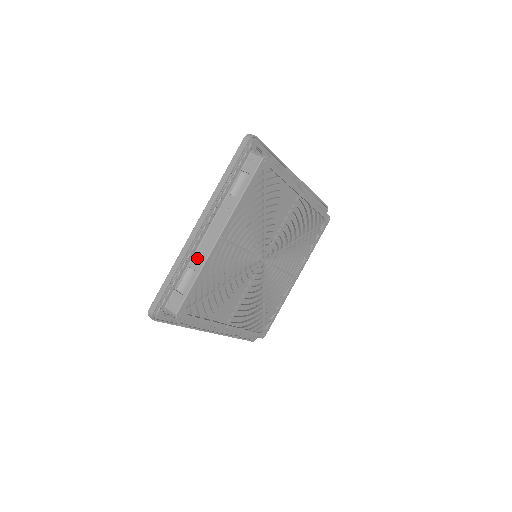
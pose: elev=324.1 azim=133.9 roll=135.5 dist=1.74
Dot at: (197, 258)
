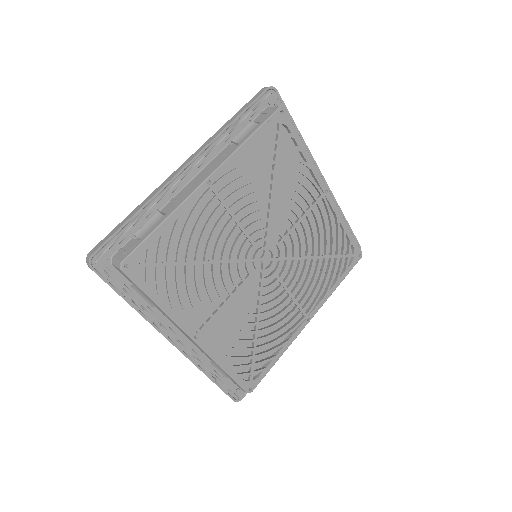
Dot at: (172, 203)
